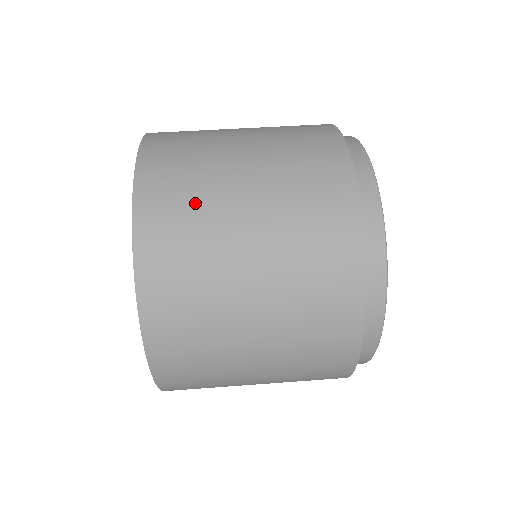
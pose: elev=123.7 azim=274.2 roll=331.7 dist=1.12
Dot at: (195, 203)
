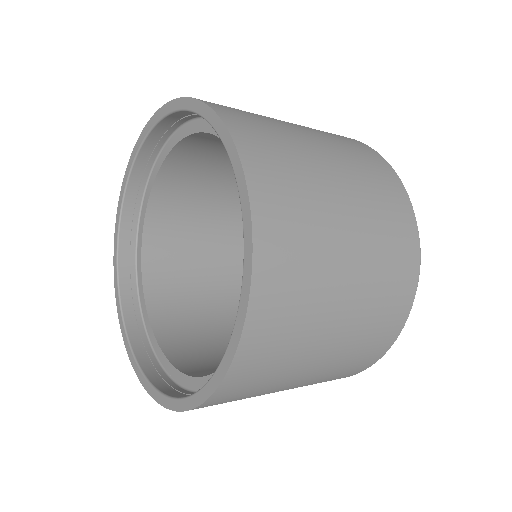
Dot at: occluded
